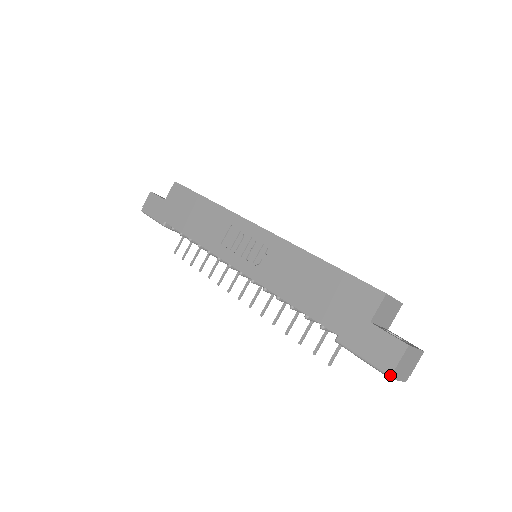
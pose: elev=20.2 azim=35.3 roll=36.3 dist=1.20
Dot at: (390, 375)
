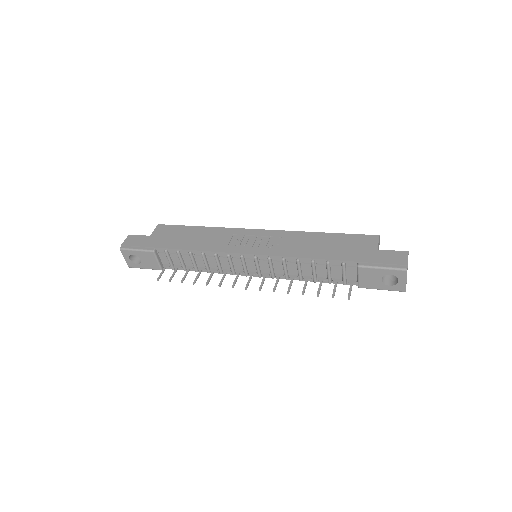
Dot at: (406, 268)
